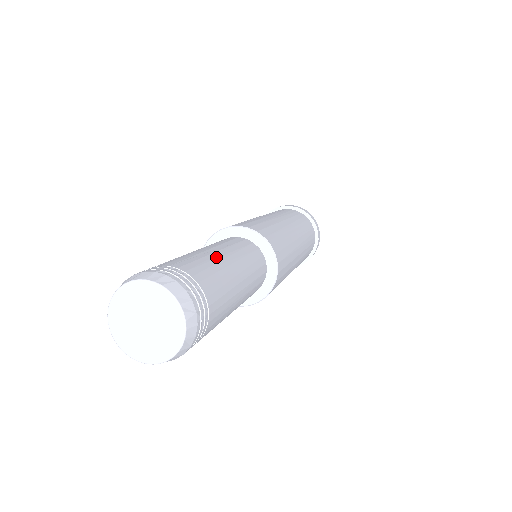
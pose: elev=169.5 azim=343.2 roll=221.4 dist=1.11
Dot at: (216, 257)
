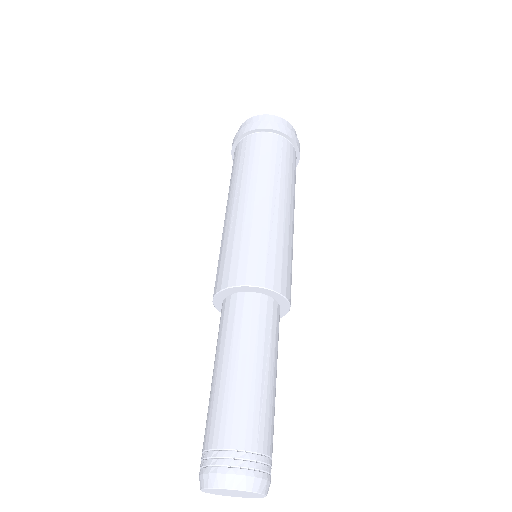
Dot at: (271, 389)
